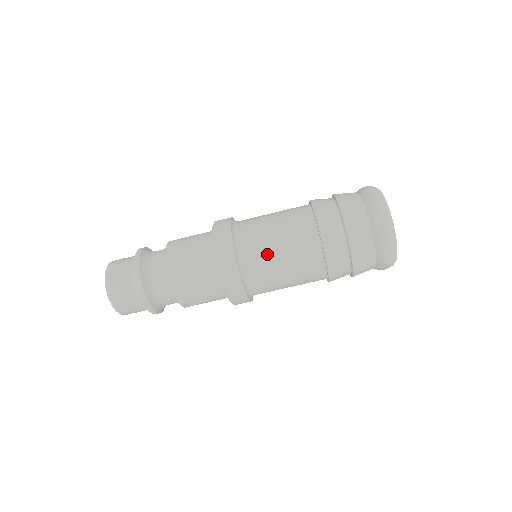
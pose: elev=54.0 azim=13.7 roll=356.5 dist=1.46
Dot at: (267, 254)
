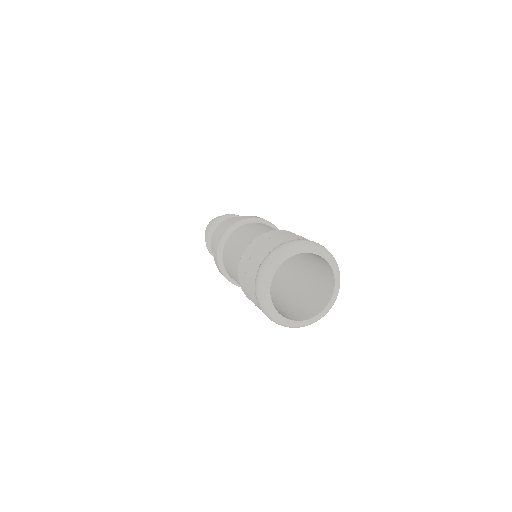
Dot at: occluded
